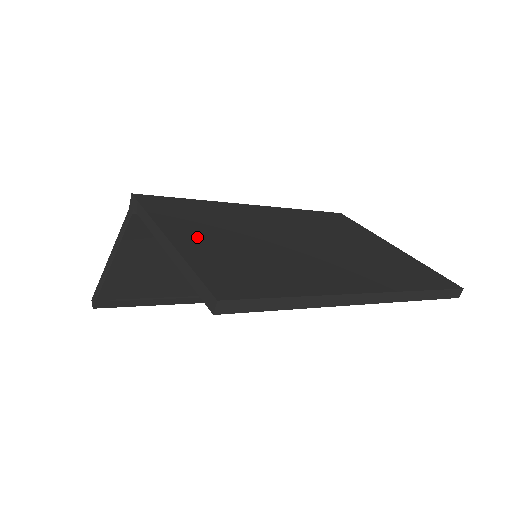
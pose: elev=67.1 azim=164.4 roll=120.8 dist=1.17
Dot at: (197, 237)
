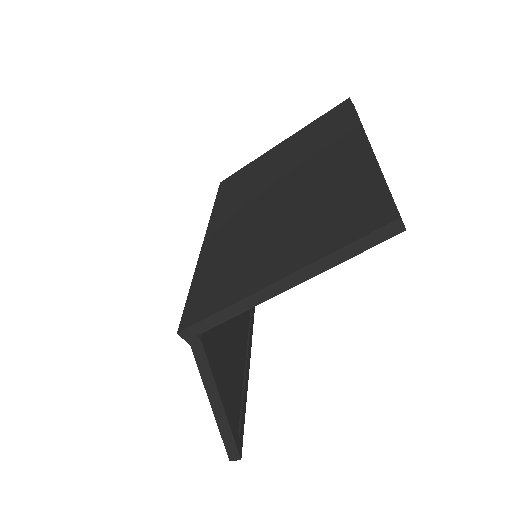
Dot at: (276, 260)
